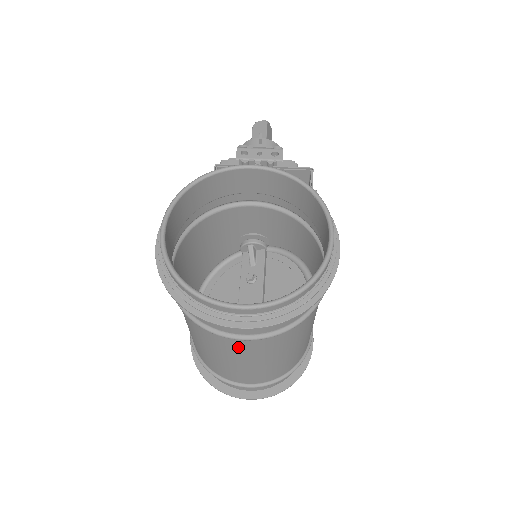
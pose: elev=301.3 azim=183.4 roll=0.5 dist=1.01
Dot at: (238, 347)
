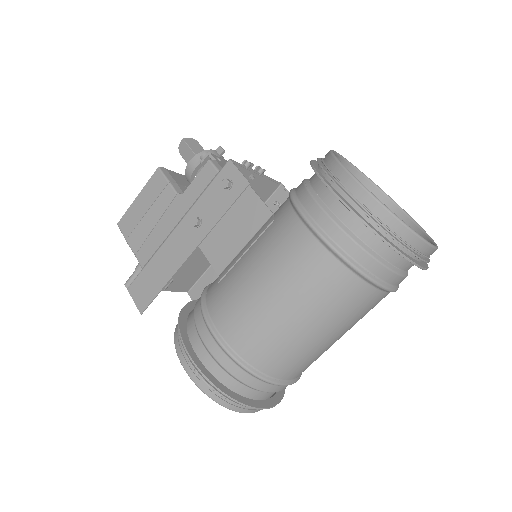
Dot at: (368, 307)
